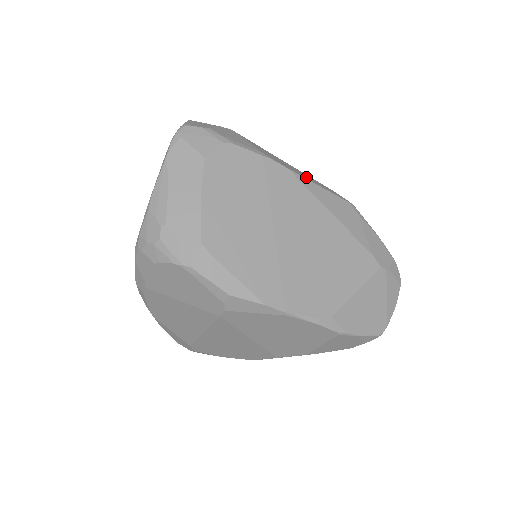
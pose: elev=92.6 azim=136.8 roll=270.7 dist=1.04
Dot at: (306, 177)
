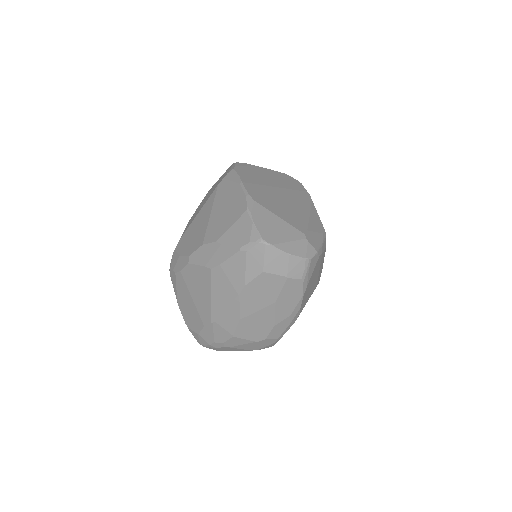
Dot at: occluded
